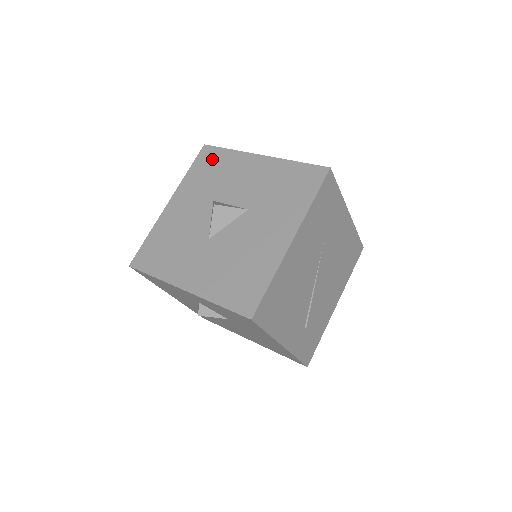
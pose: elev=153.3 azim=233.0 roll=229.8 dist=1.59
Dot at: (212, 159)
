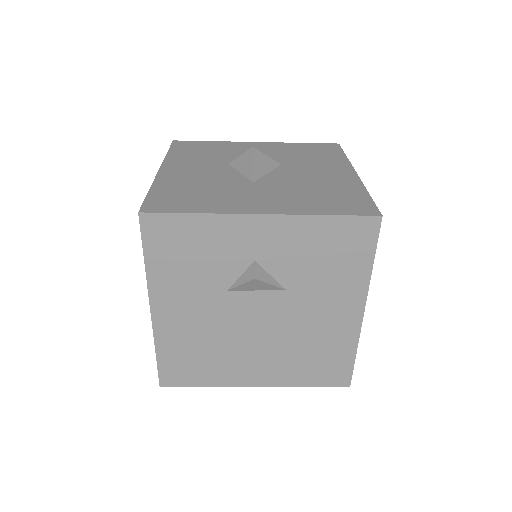
Dot at: (195, 146)
